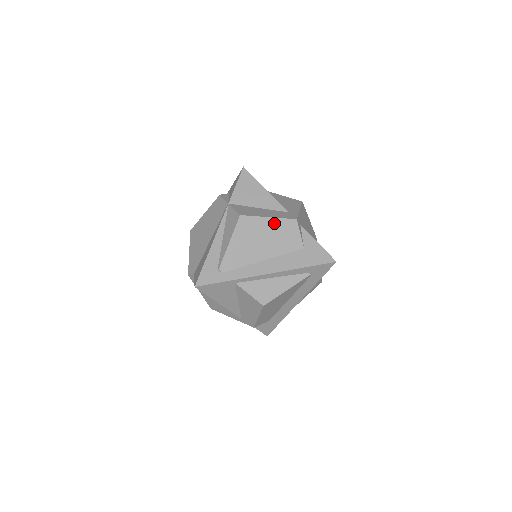
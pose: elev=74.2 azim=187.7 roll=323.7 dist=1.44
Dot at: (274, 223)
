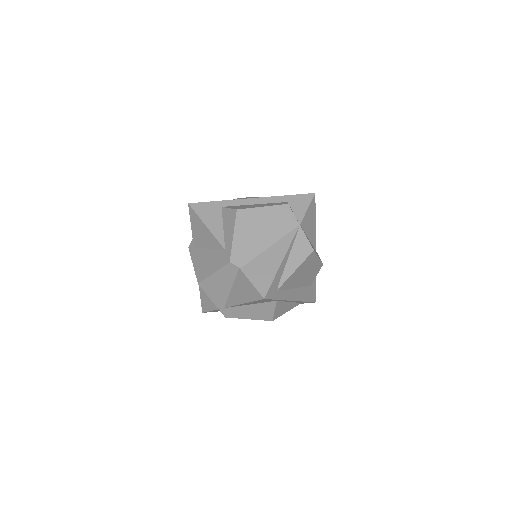
Dot at: (317, 263)
